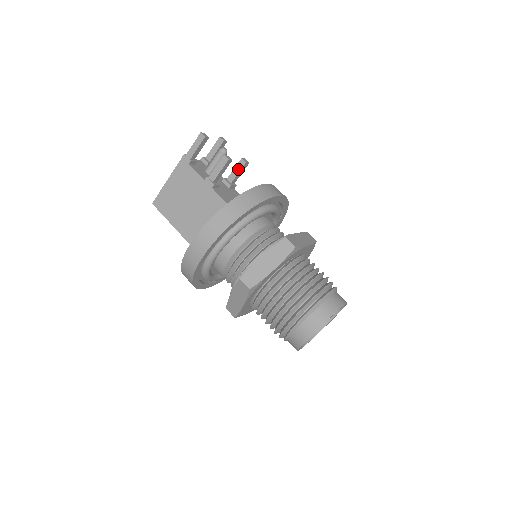
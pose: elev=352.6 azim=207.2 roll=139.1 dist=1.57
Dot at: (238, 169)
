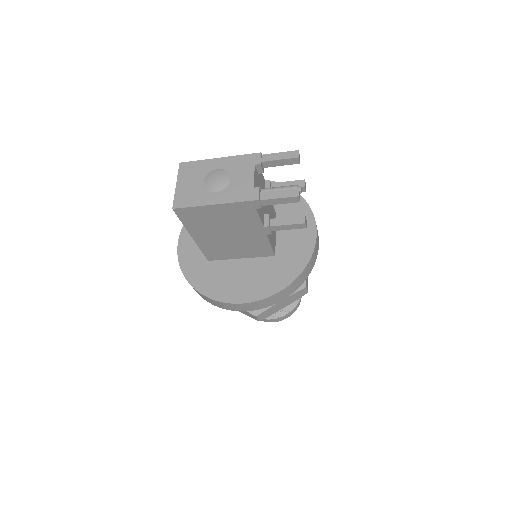
Dot at: occluded
